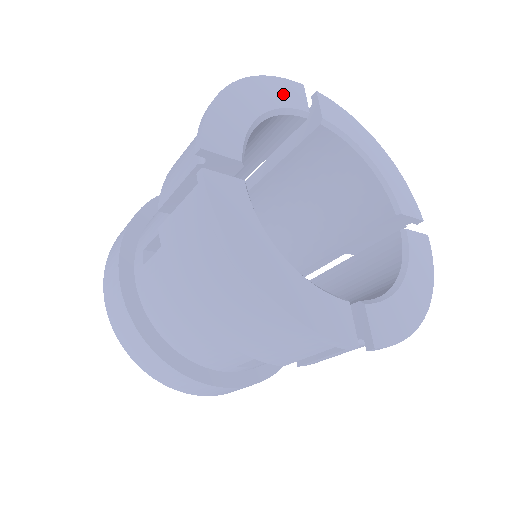
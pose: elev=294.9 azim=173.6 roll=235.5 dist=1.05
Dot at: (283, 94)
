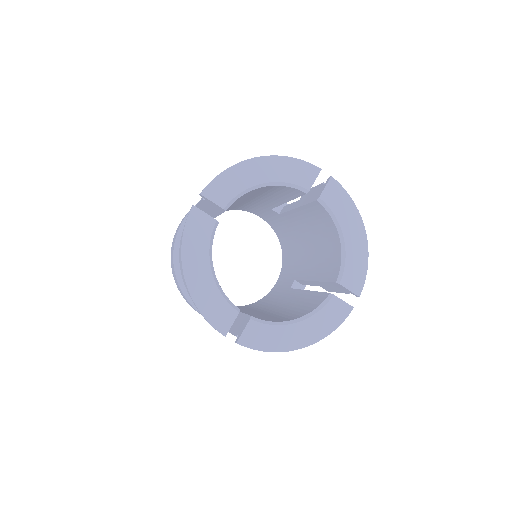
Dot at: (199, 237)
